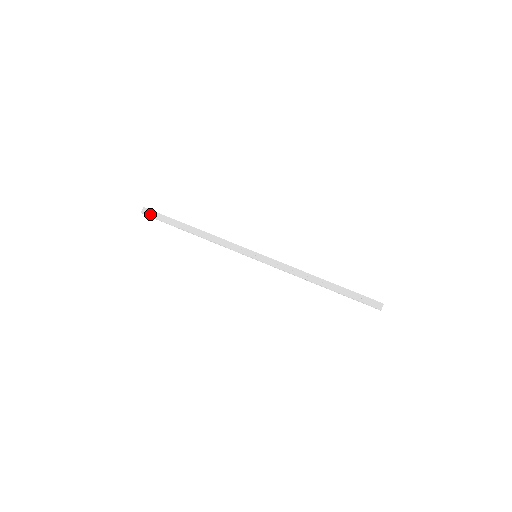
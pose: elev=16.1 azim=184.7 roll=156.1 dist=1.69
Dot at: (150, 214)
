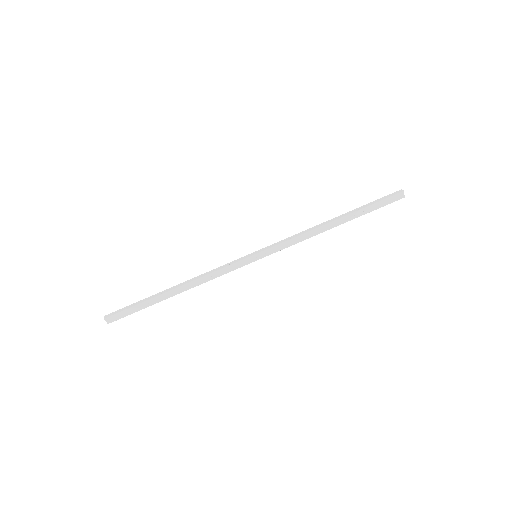
Dot at: (118, 318)
